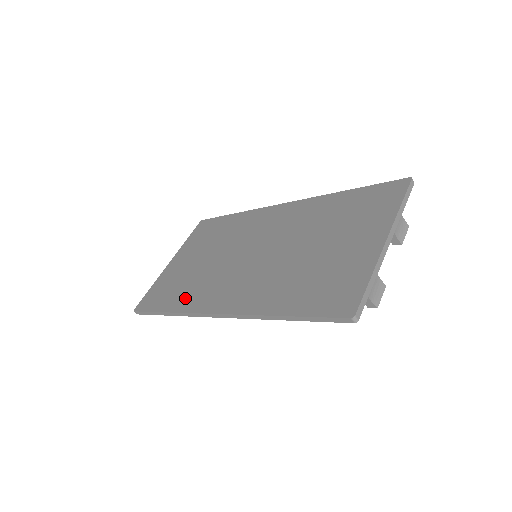
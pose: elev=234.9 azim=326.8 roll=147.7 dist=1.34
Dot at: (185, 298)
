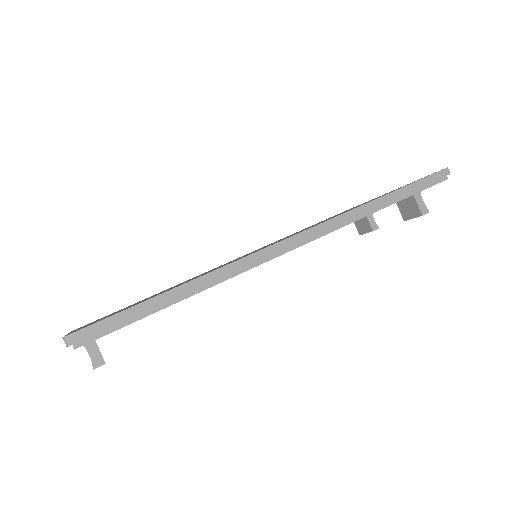
Dot at: occluded
